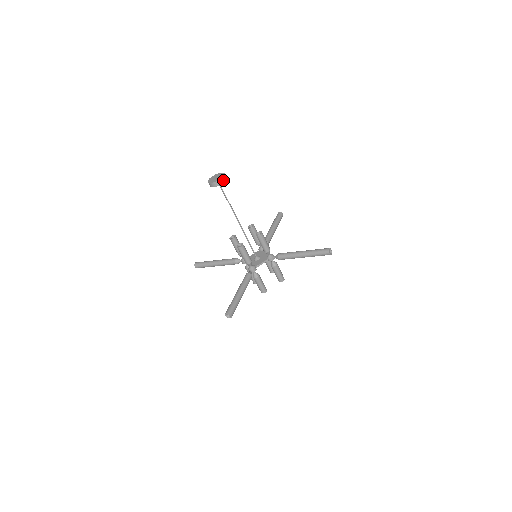
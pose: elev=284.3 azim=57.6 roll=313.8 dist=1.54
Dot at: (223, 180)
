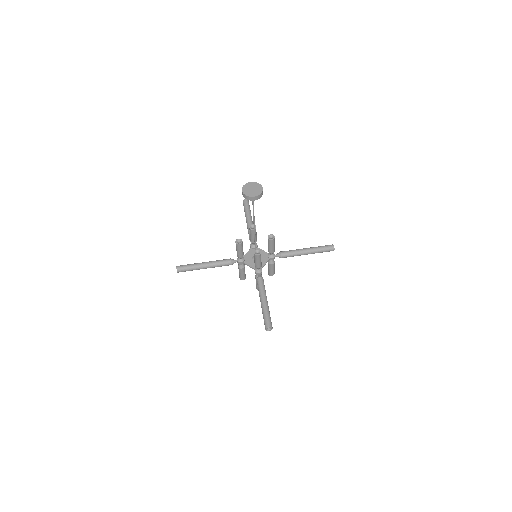
Dot at: (262, 192)
